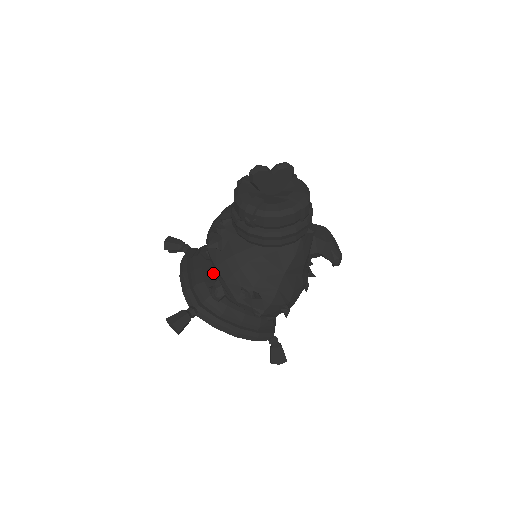
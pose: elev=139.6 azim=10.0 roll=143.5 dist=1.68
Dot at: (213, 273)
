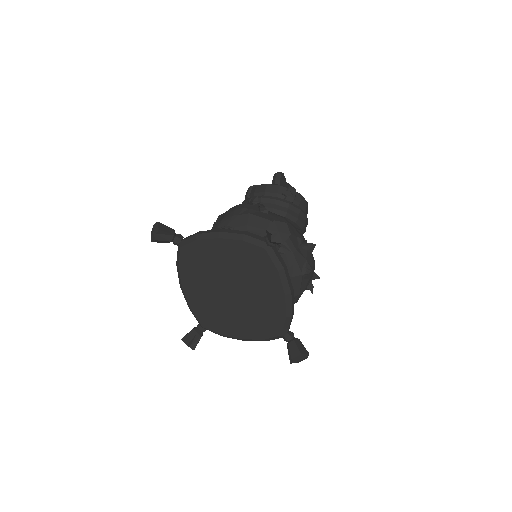
Dot at: occluded
